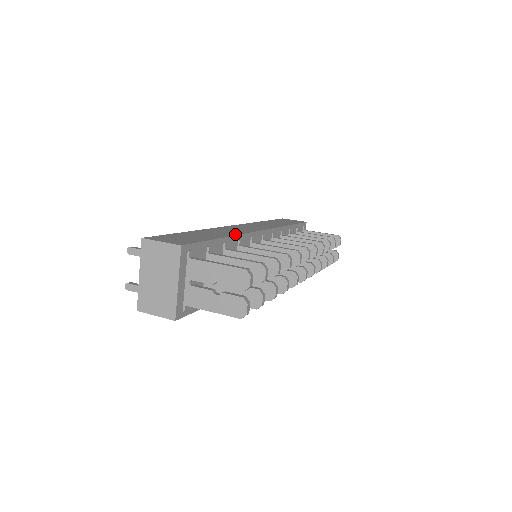
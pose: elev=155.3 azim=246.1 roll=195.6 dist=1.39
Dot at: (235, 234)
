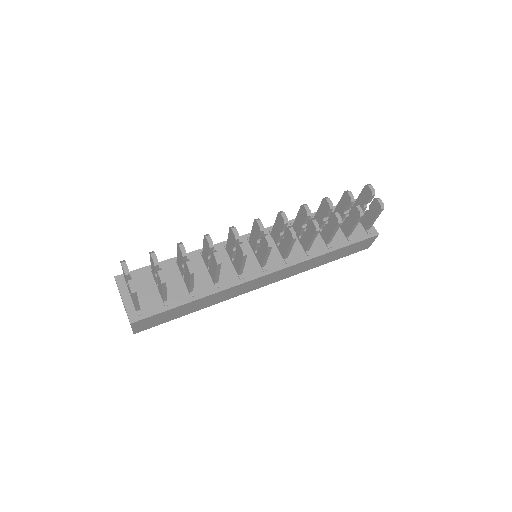
Dot at: (197, 251)
